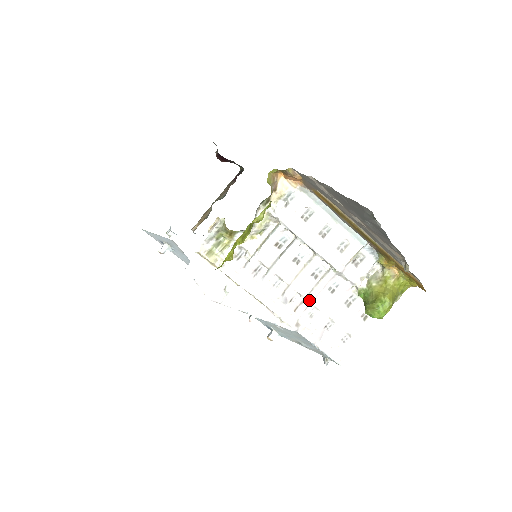
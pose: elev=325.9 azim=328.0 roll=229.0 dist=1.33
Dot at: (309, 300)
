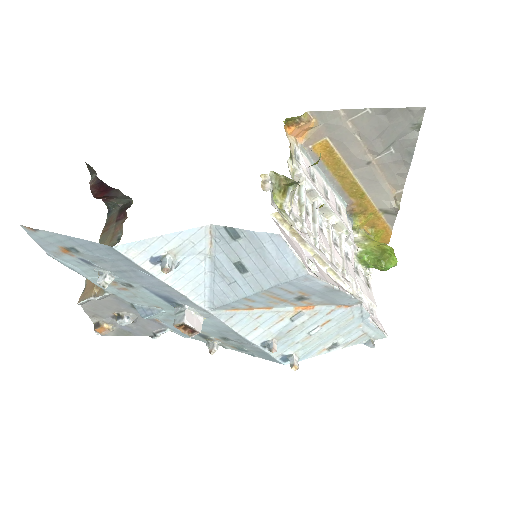
Dot at: (346, 270)
